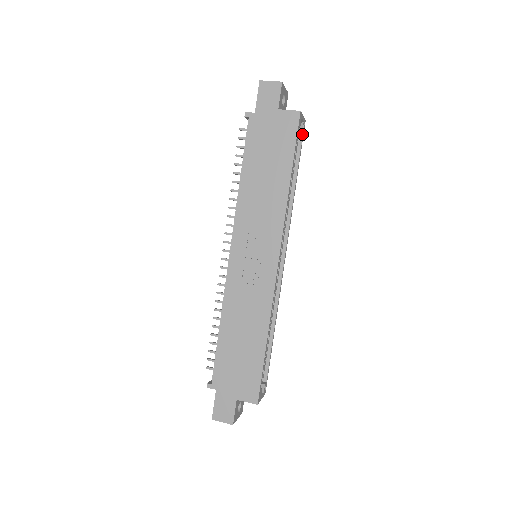
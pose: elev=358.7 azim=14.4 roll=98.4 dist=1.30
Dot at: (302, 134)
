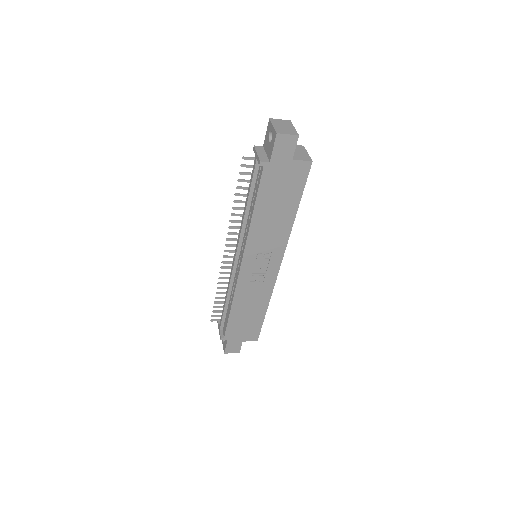
Dot at: occluded
